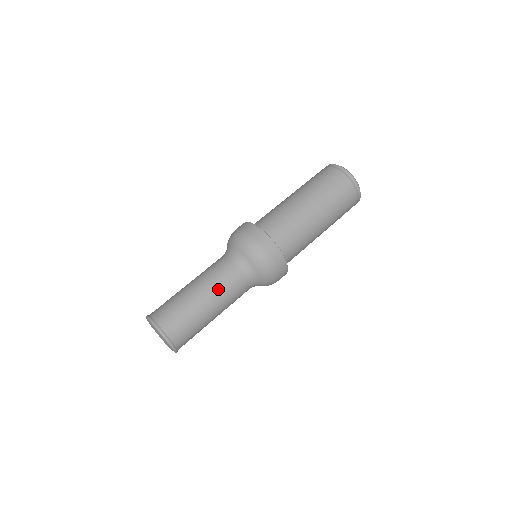
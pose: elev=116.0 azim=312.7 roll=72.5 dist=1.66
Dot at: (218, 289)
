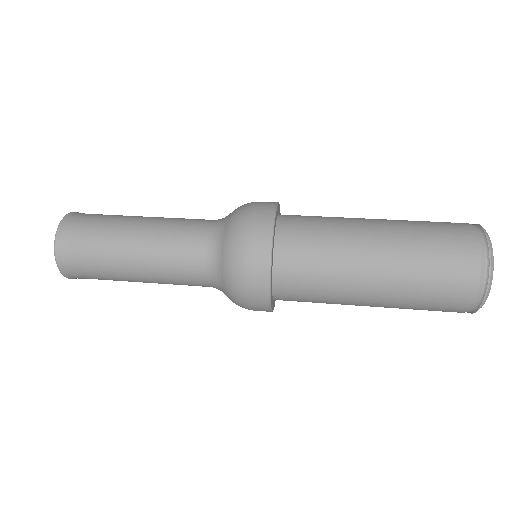
Dot at: (159, 242)
